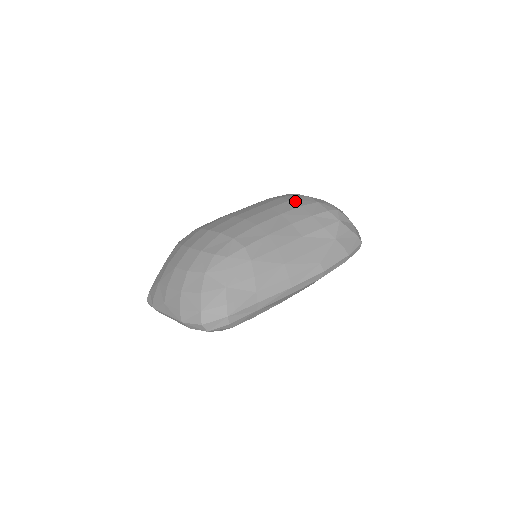
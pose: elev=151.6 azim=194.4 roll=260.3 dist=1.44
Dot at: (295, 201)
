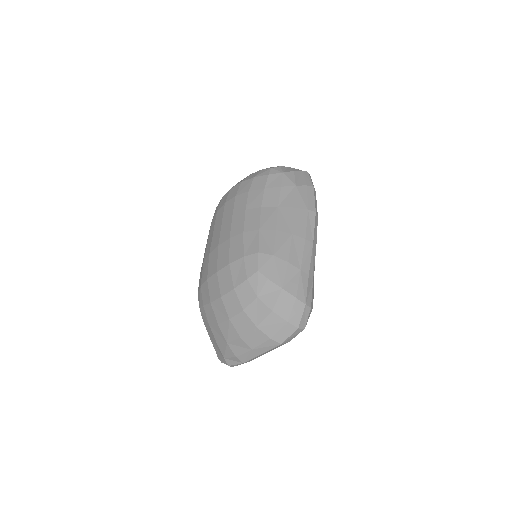
Dot at: (240, 193)
